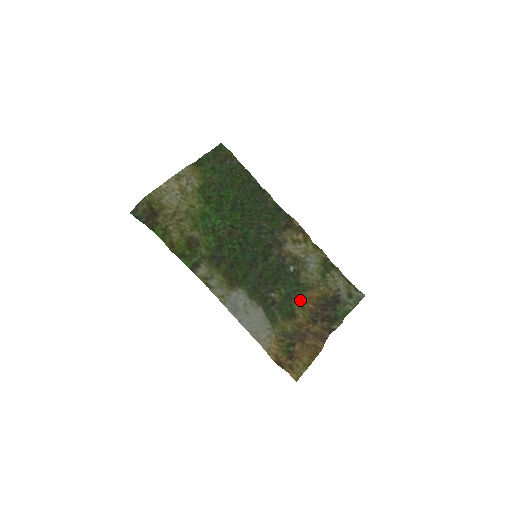
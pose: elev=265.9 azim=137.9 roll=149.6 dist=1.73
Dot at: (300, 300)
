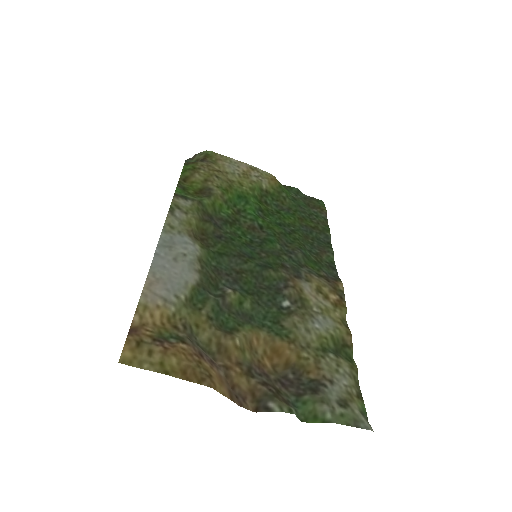
Dot at: (259, 336)
